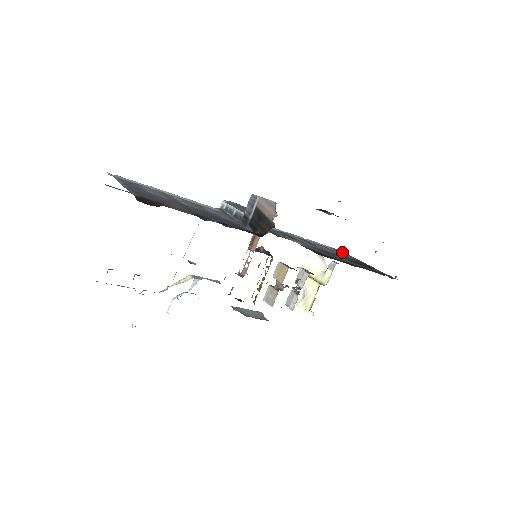
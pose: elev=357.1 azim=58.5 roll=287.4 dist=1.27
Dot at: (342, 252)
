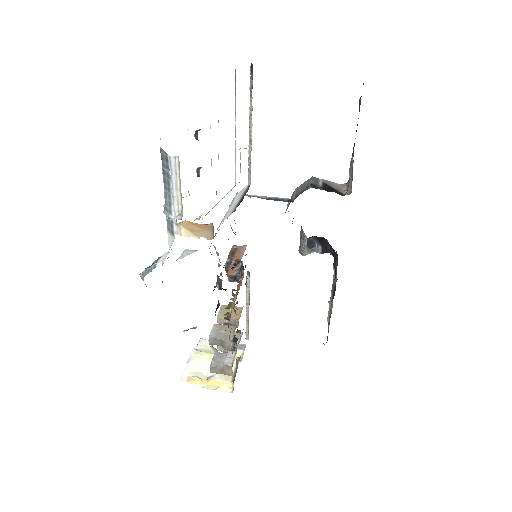
Dot at: occluded
